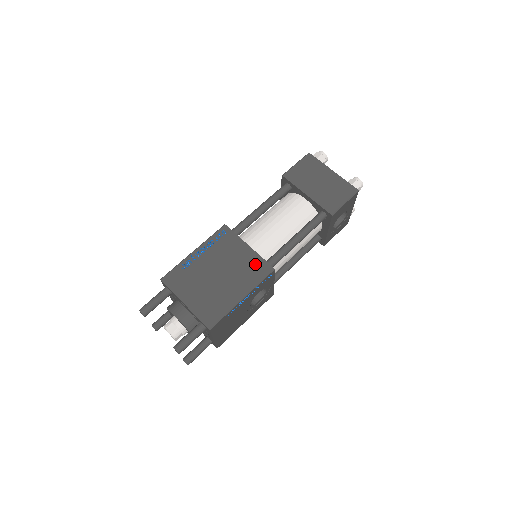
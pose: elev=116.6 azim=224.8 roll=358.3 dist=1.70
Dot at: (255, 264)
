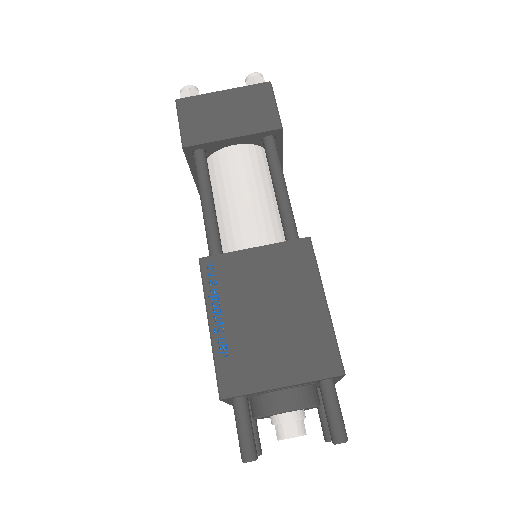
Dot at: (287, 256)
